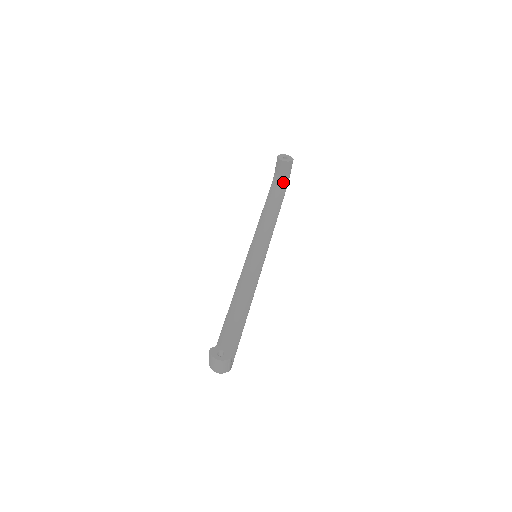
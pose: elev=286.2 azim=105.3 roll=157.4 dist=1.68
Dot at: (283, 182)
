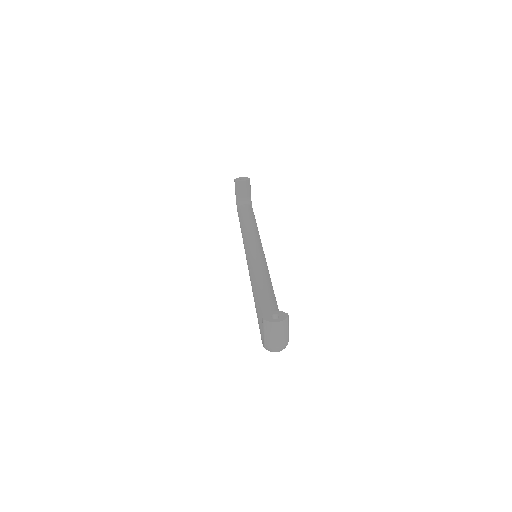
Dot at: (247, 203)
